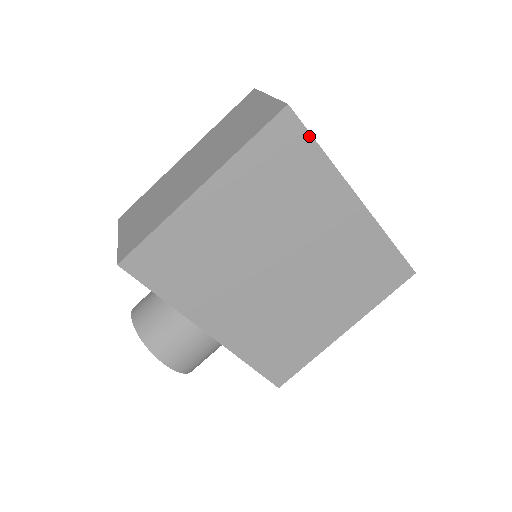
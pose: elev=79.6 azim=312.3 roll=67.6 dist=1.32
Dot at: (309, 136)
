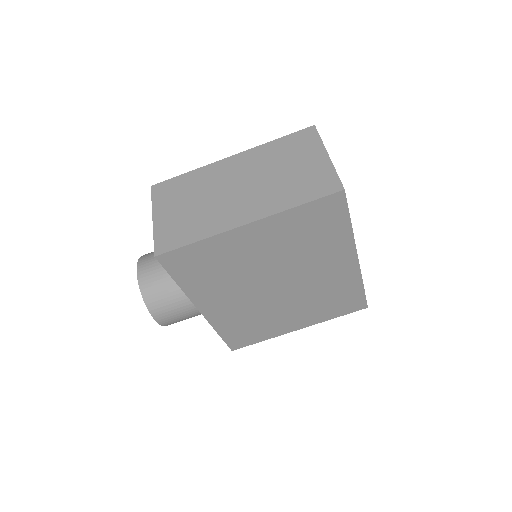
Dot at: (347, 213)
